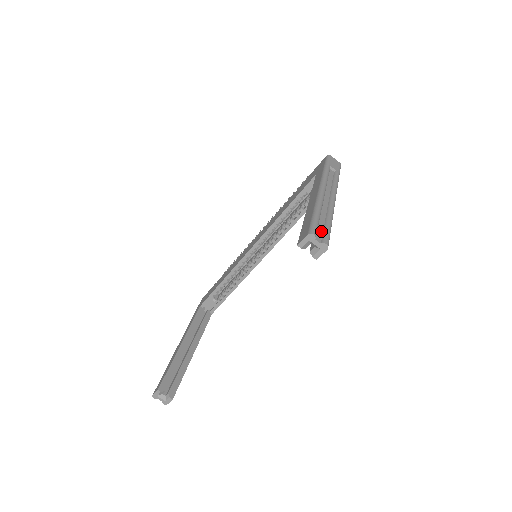
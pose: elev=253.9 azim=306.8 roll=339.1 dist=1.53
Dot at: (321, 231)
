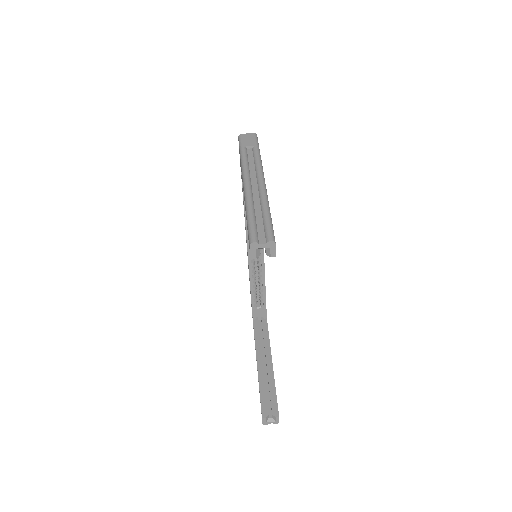
Dot at: (262, 229)
